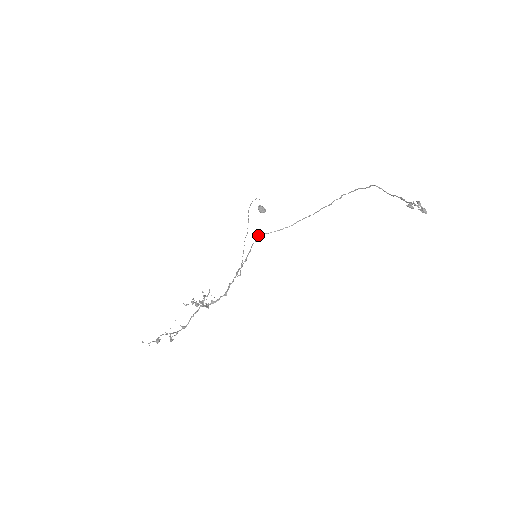
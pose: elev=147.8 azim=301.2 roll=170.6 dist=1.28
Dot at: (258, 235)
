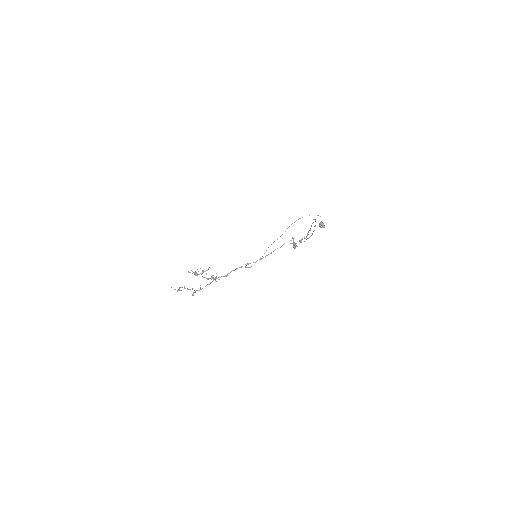
Dot at: (284, 243)
